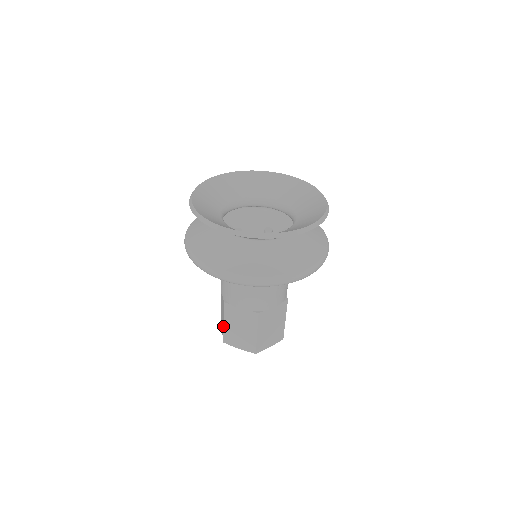
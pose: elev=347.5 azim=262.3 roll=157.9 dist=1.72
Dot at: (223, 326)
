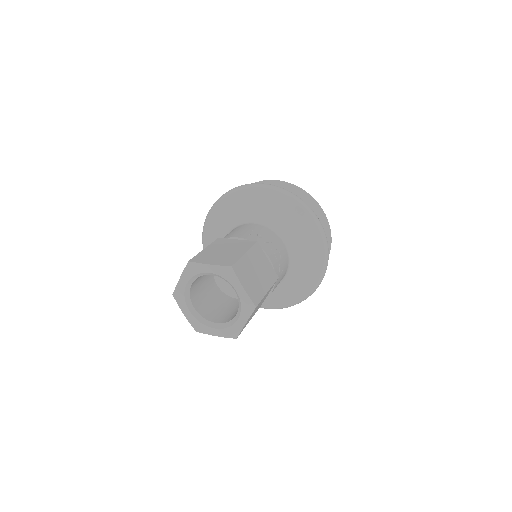
Dot at: occluded
